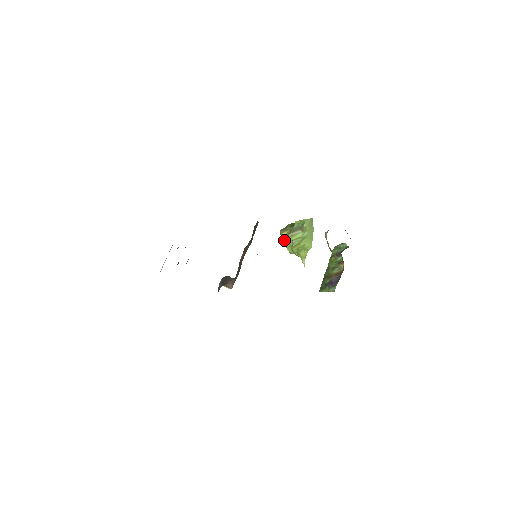
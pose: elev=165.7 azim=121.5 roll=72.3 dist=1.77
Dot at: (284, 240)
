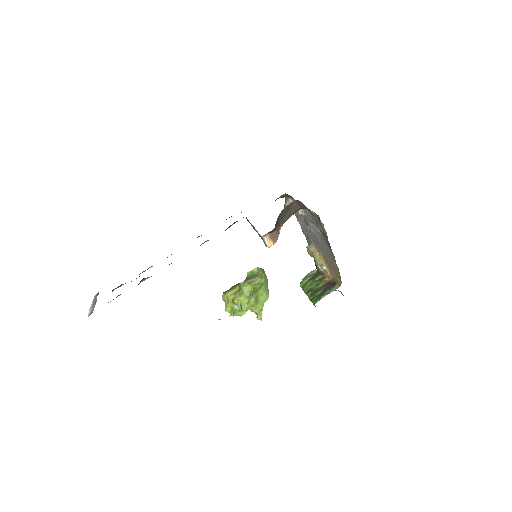
Dot at: (234, 297)
